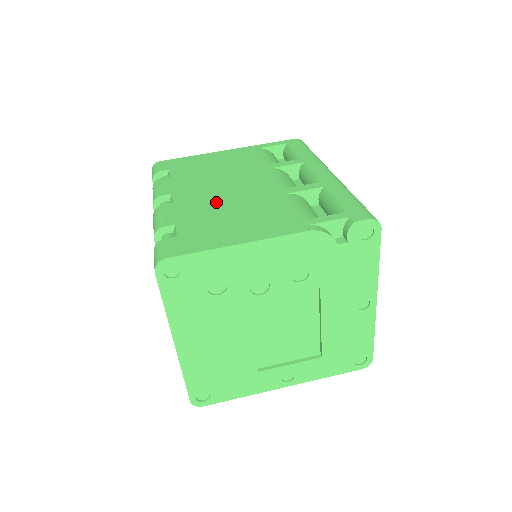
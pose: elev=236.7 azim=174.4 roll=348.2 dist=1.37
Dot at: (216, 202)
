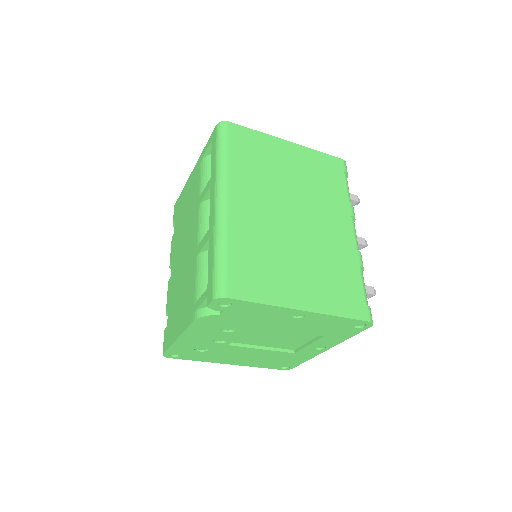
Dot at: (179, 275)
